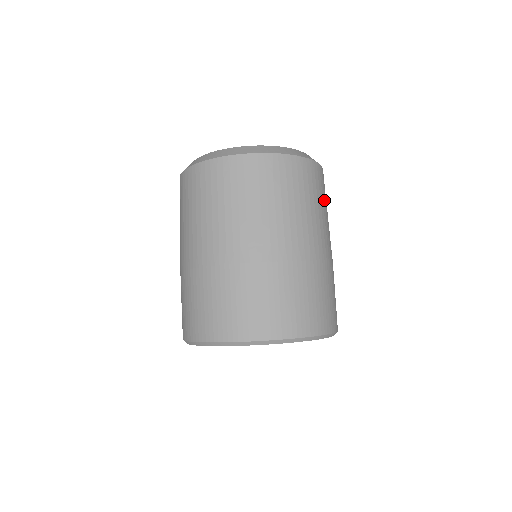
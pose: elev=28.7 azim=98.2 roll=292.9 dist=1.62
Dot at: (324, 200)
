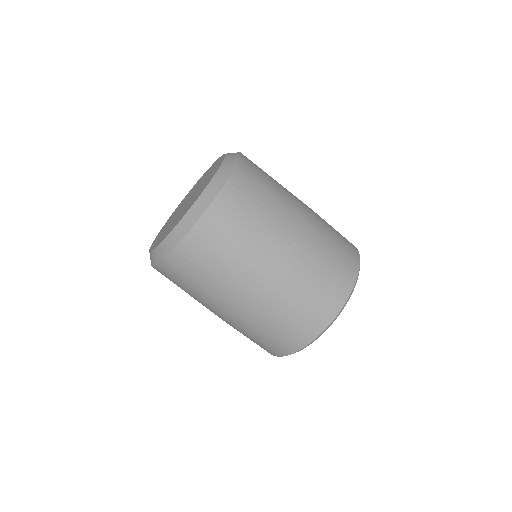
Dot at: (238, 233)
